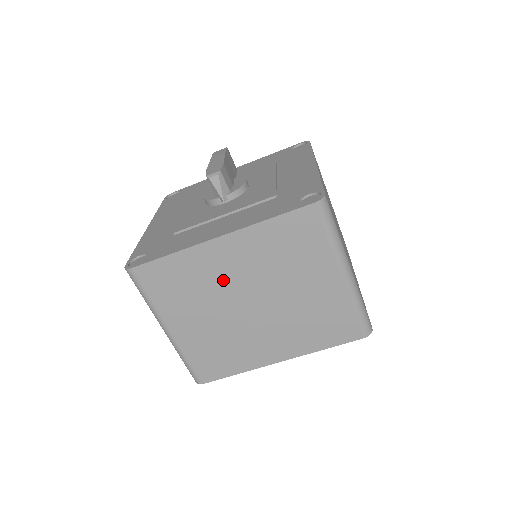
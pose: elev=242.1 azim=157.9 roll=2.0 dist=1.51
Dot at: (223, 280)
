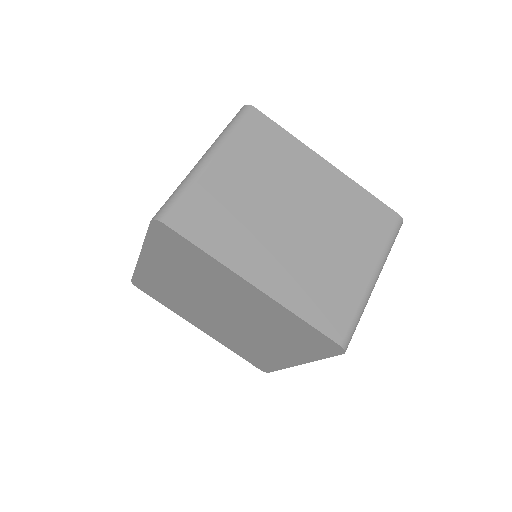
Dot at: (298, 183)
